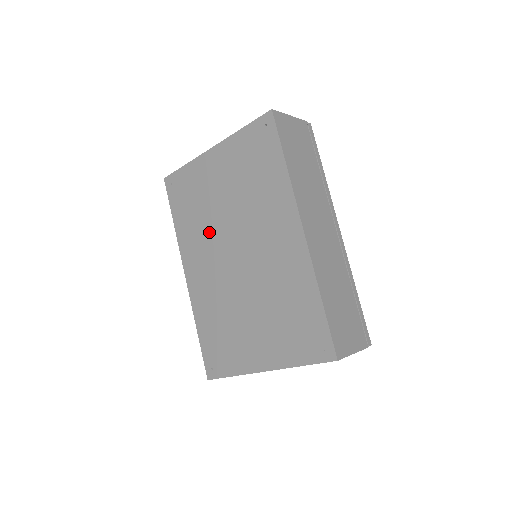
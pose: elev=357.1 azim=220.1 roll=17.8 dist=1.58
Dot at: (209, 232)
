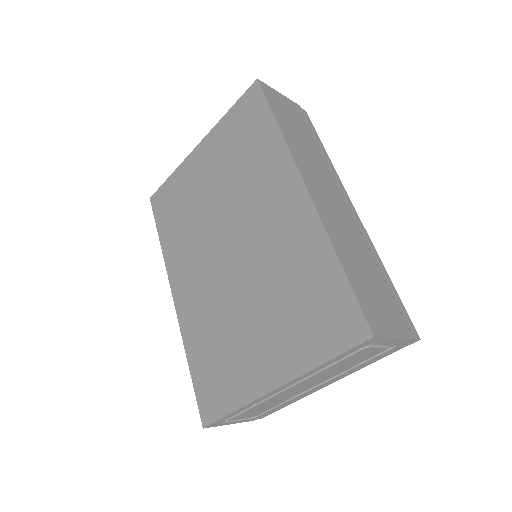
Dot at: (198, 235)
